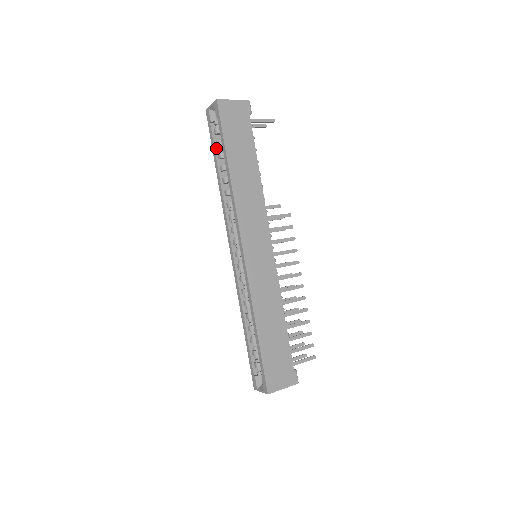
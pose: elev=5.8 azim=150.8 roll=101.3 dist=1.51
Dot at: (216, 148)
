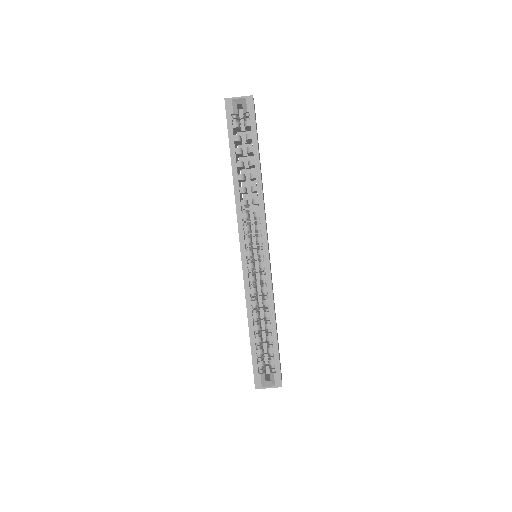
Dot at: (234, 142)
